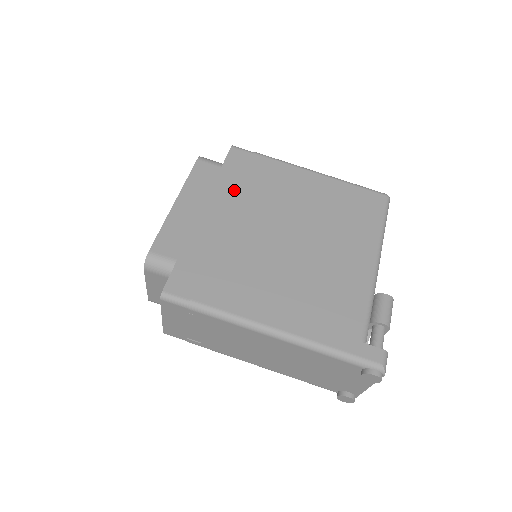
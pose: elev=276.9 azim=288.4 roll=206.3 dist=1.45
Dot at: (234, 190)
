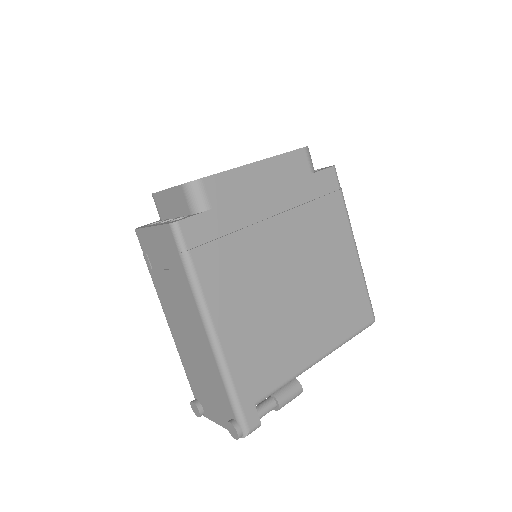
Dot at: (300, 202)
